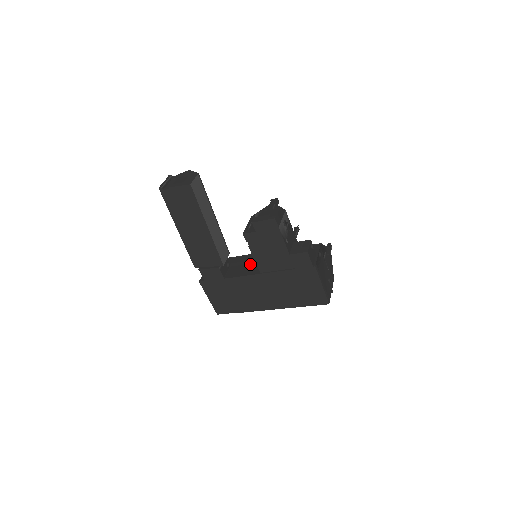
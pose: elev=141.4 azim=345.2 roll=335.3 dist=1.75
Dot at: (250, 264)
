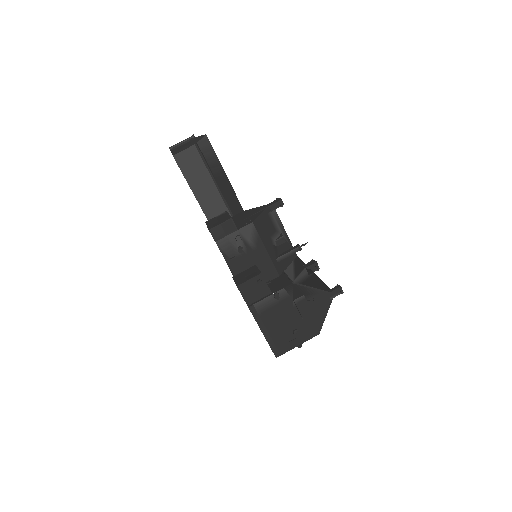
Dot at: occluded
